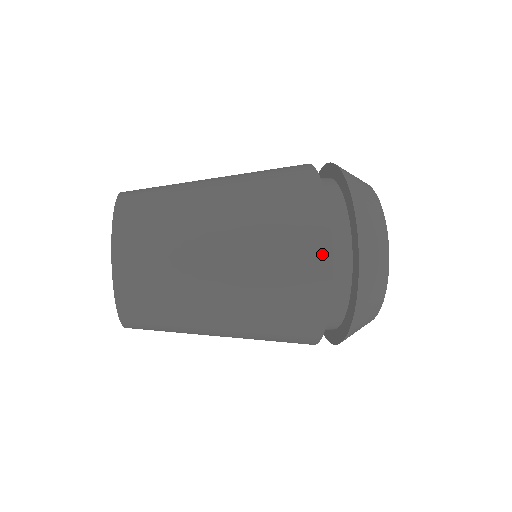
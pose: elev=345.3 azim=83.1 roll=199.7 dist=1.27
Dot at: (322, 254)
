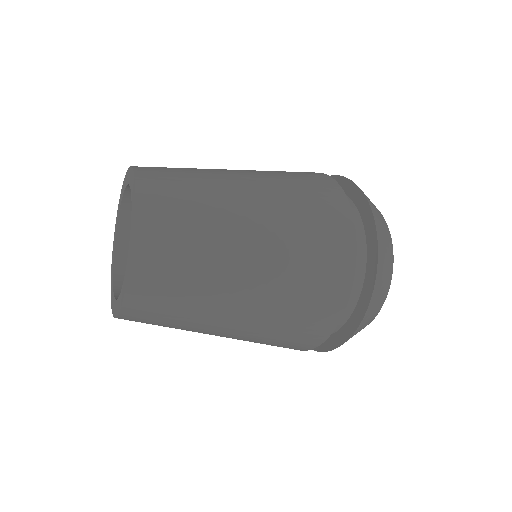
Dot at: occluded
